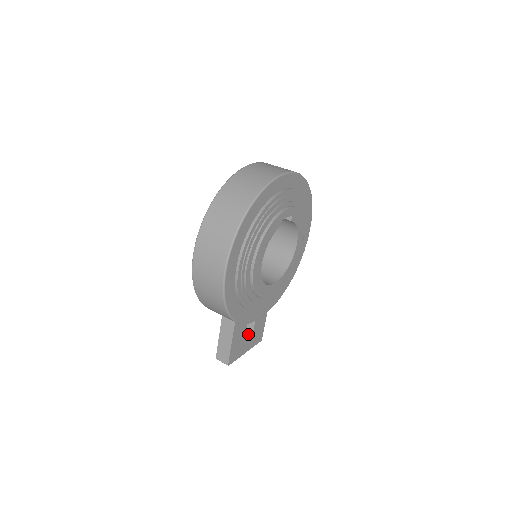
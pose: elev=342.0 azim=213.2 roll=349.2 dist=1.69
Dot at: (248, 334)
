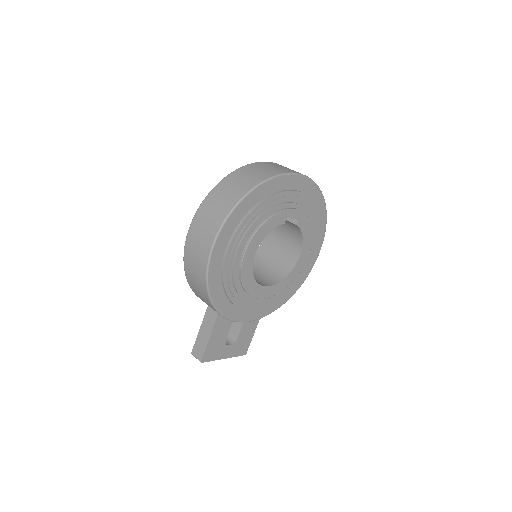
Dot at: (232, 340)
